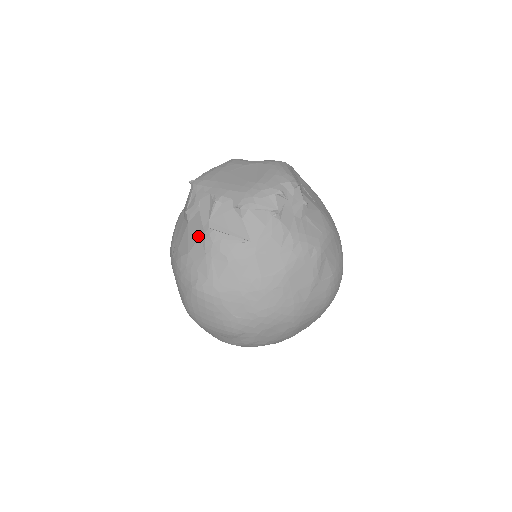
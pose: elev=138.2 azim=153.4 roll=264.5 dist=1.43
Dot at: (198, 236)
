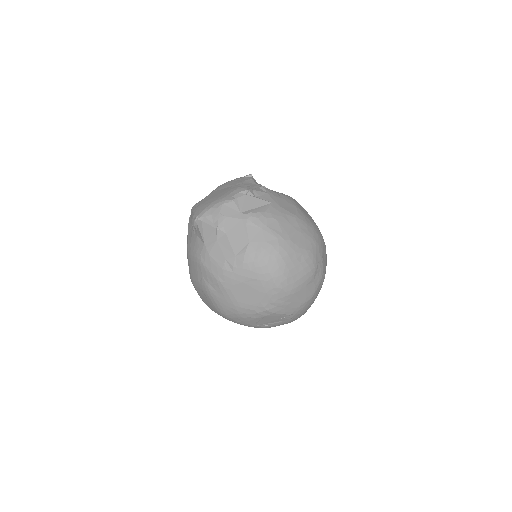
Dot at: (244, 226)
